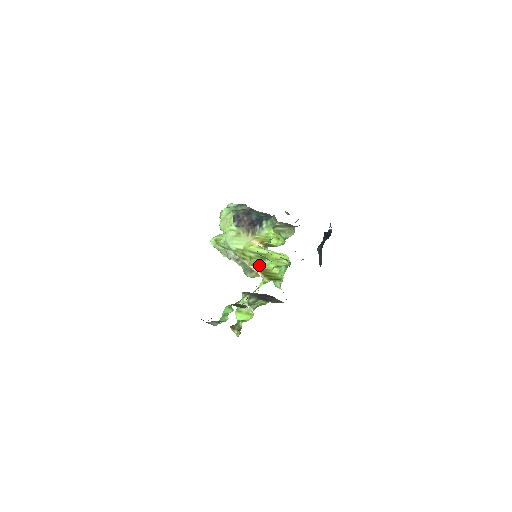
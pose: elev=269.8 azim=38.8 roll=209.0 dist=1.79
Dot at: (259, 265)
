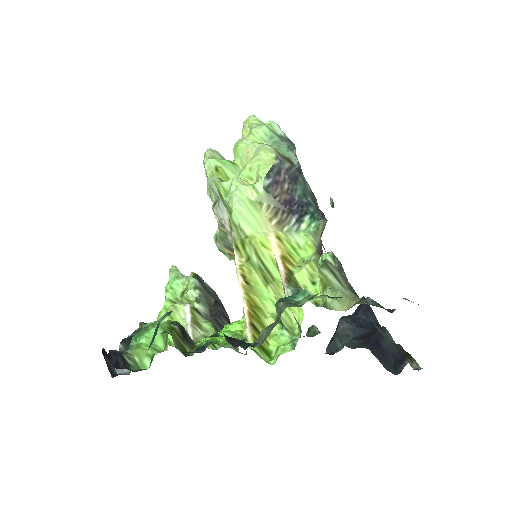
Dot at: (253, 286)
